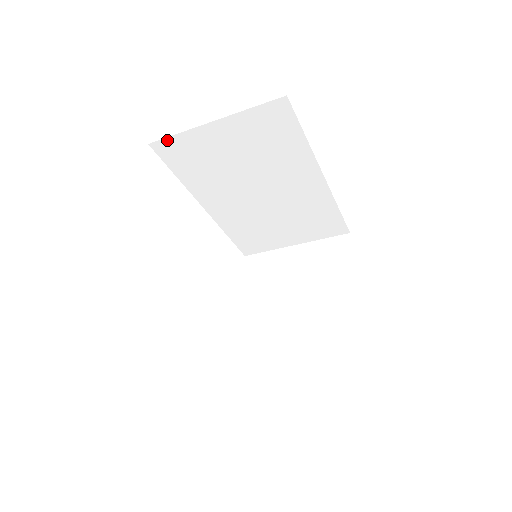
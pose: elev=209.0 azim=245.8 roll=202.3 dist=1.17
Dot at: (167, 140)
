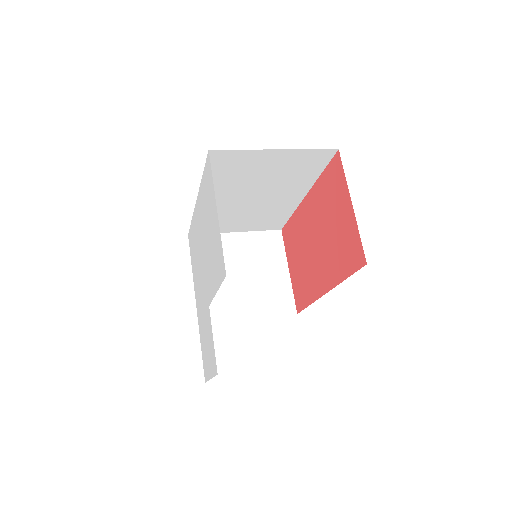
Dot at: (227, 151)
